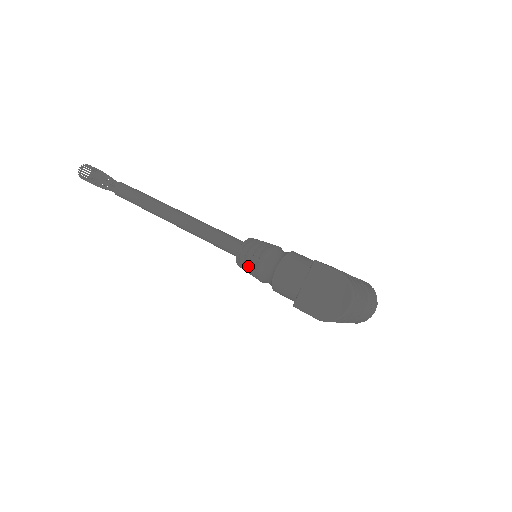
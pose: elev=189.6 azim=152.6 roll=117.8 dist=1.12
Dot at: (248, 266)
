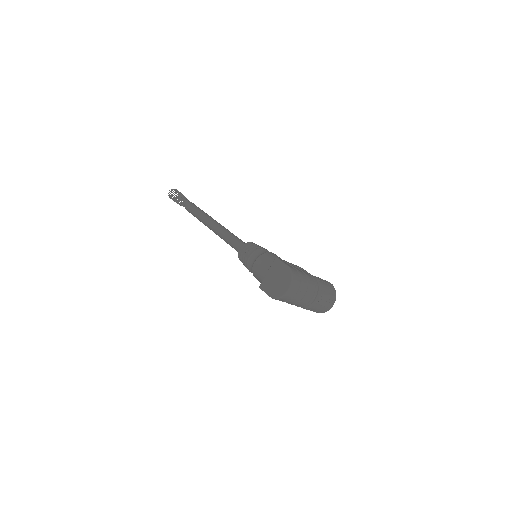
Dot at: (243, 260)
